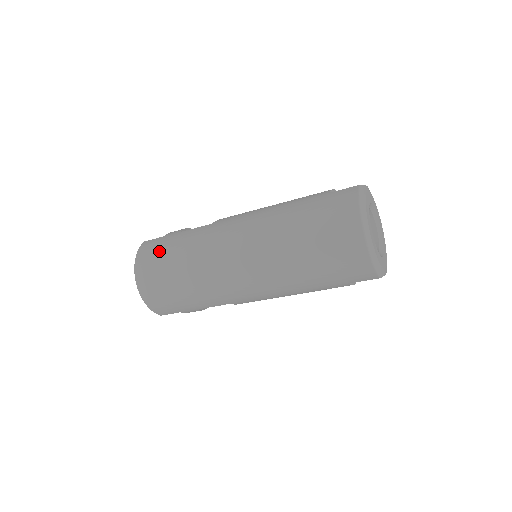
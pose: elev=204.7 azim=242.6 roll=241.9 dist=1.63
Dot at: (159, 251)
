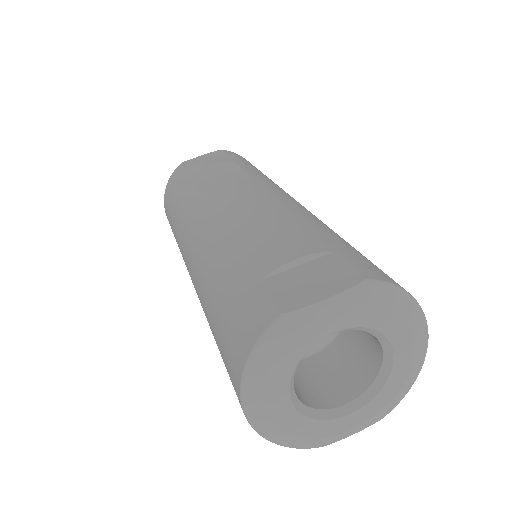
Dot at: (171, 198)
